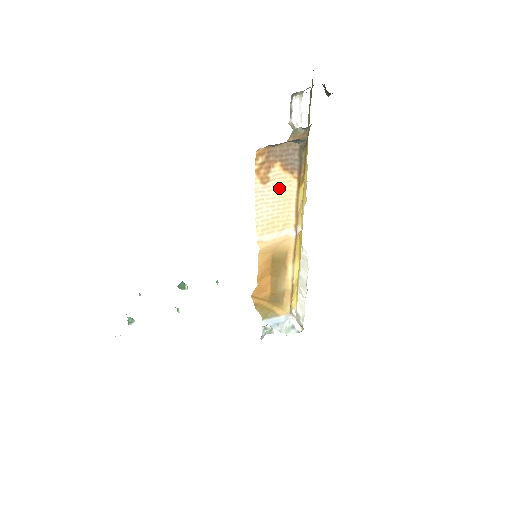
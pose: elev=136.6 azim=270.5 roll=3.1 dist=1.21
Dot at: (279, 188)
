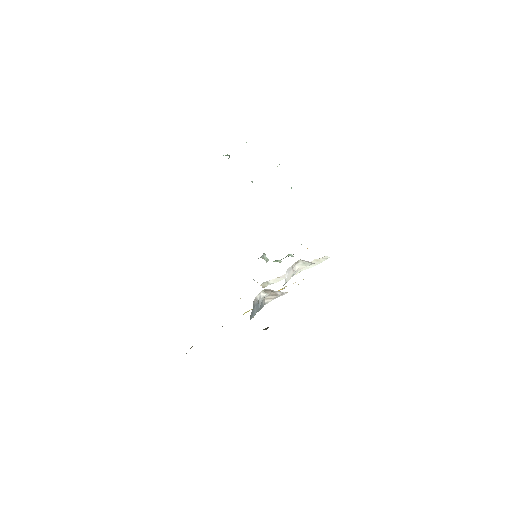
Dot at: occluded
